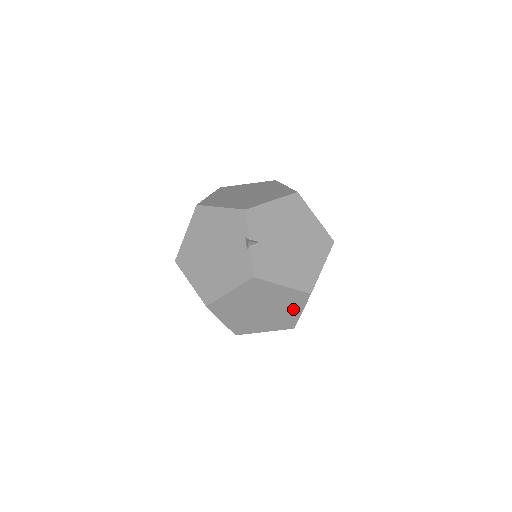
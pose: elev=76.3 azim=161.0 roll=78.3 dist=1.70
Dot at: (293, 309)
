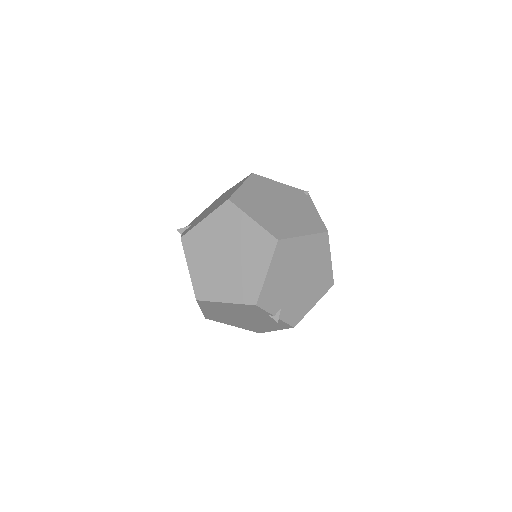
Dot at: occluded
